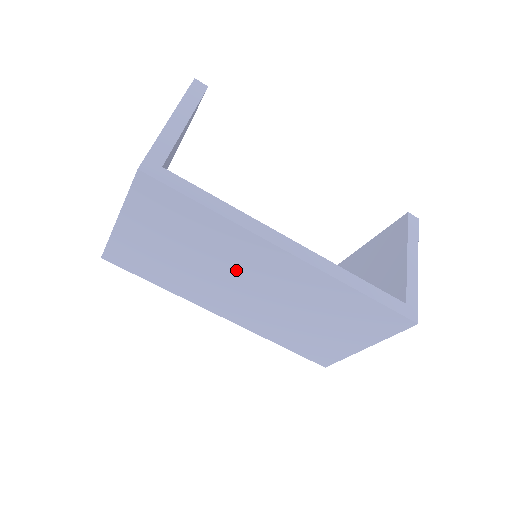
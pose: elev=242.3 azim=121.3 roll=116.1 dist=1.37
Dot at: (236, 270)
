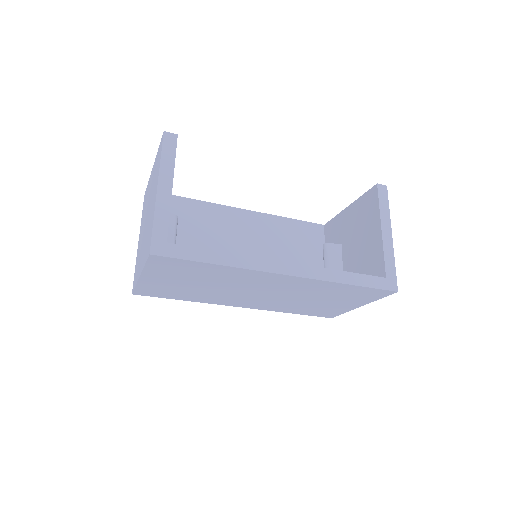
Dot at: (245, 287)
